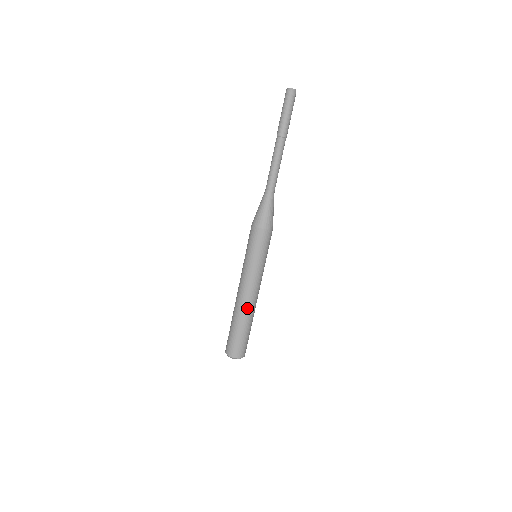
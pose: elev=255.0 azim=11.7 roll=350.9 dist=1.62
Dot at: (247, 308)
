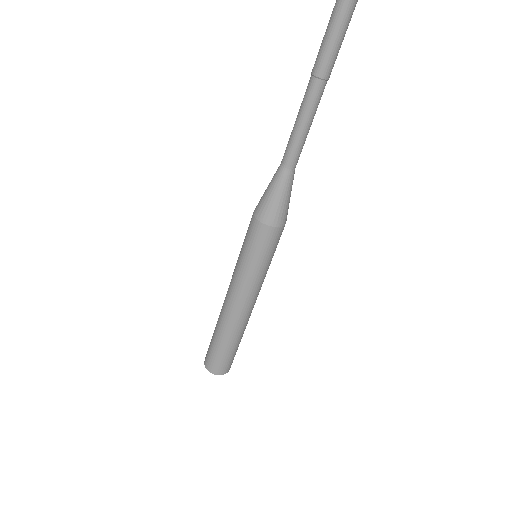
Dot at: (248, 320)
